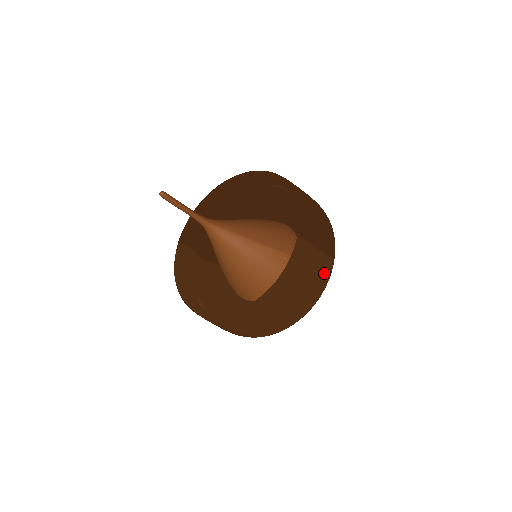
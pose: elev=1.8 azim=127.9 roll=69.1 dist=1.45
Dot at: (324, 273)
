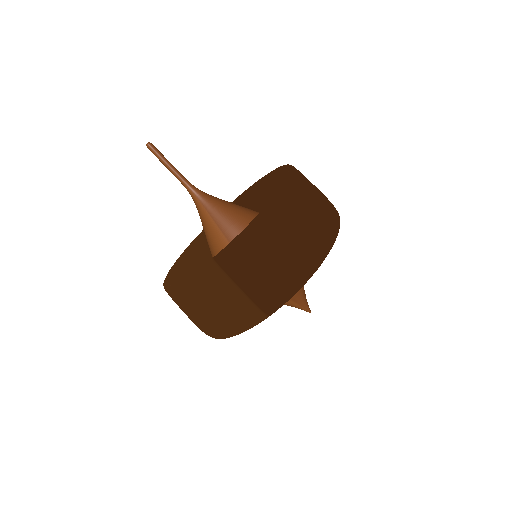
Dot at: (239, 315)
